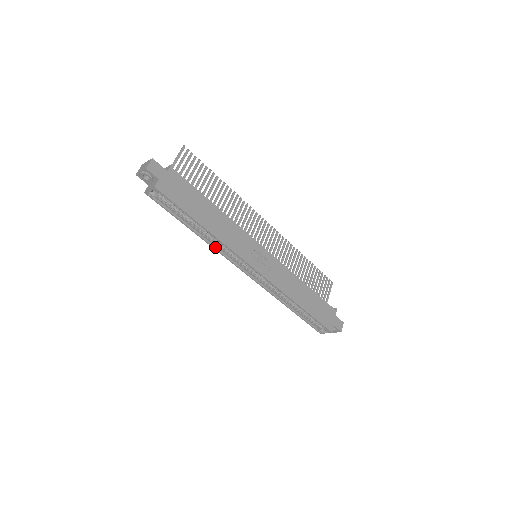
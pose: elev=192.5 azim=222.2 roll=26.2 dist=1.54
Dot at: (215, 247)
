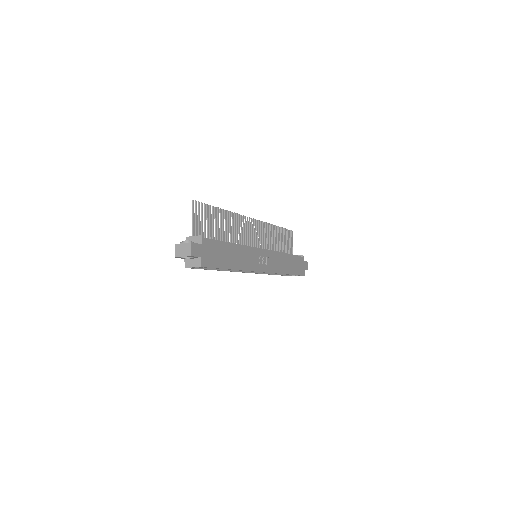
Dot at: (233, 270)
